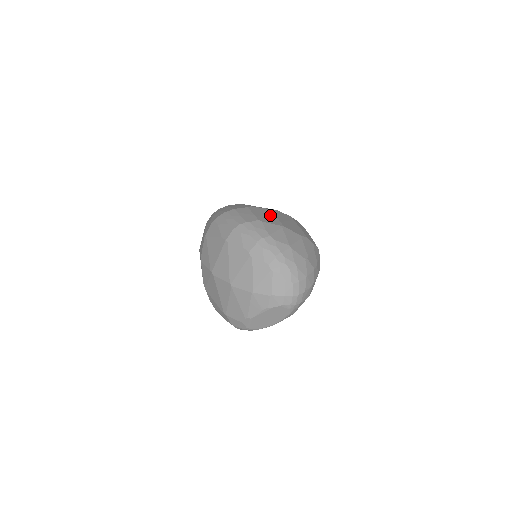
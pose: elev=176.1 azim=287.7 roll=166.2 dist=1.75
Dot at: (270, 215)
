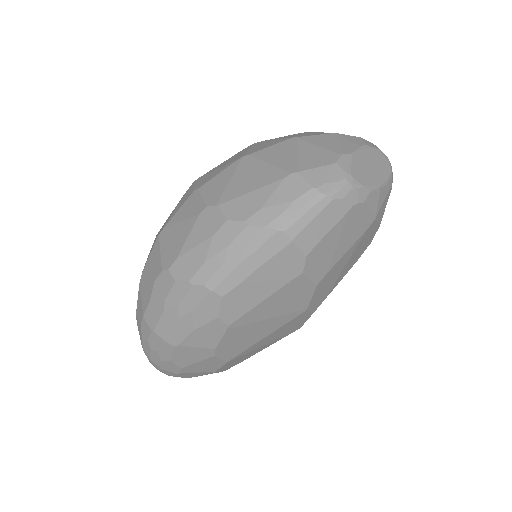
Dot at: occluded
